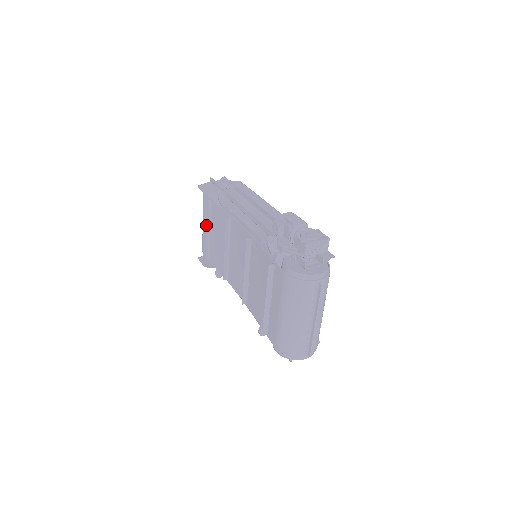
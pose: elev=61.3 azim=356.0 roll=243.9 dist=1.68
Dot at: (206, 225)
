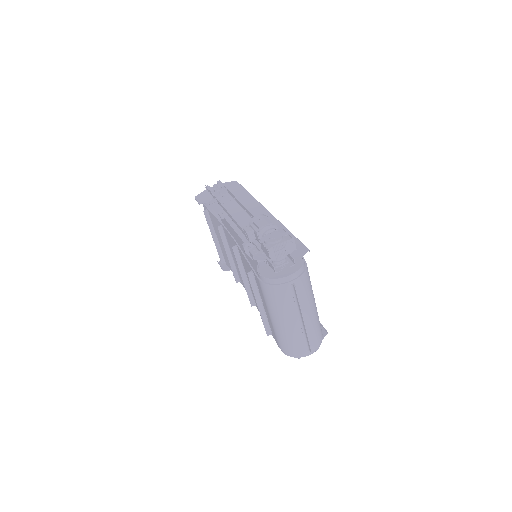
Dot at: (211, 233)
